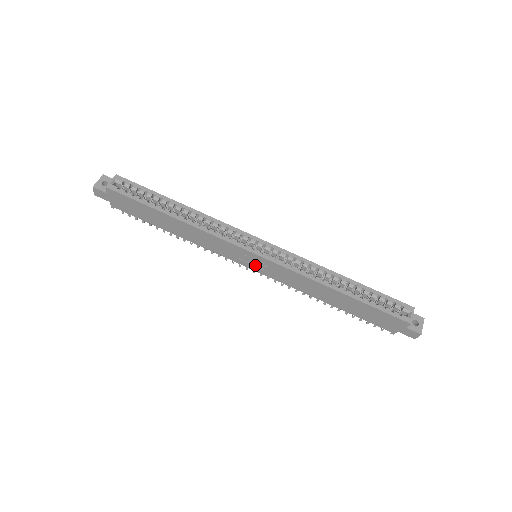
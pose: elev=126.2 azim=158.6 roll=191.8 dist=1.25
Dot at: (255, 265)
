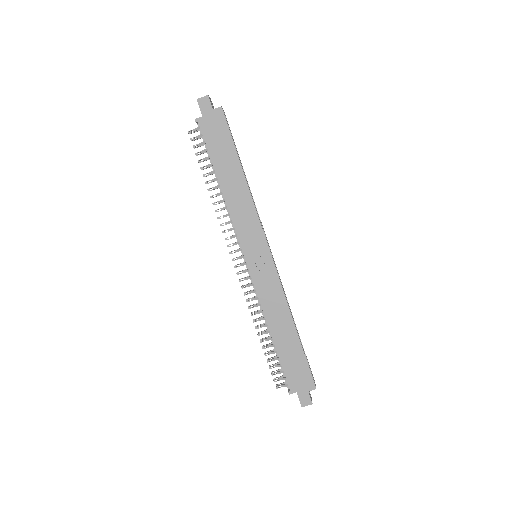
Dot at: (255, 260)
